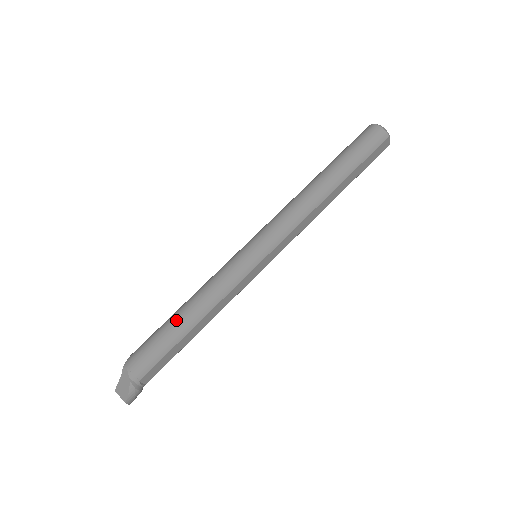
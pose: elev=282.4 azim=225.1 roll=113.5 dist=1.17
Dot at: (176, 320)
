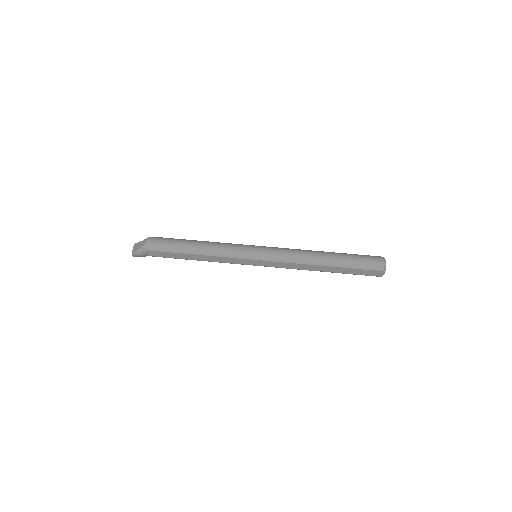
Dot at: (190, 243)
